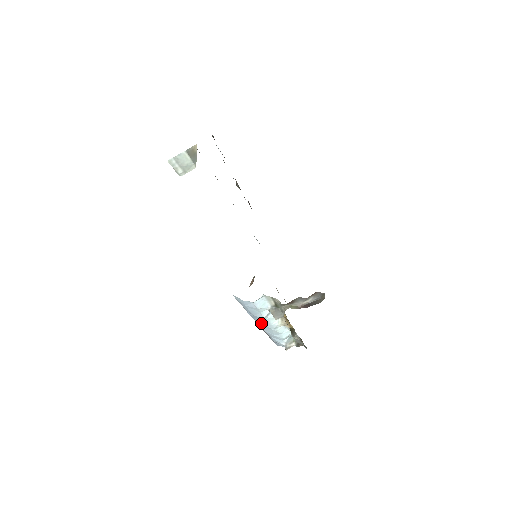
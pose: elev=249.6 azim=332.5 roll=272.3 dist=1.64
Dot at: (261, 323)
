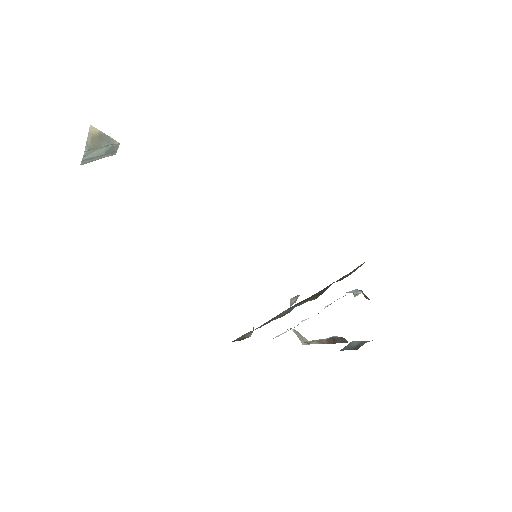
Dot at: occluded
